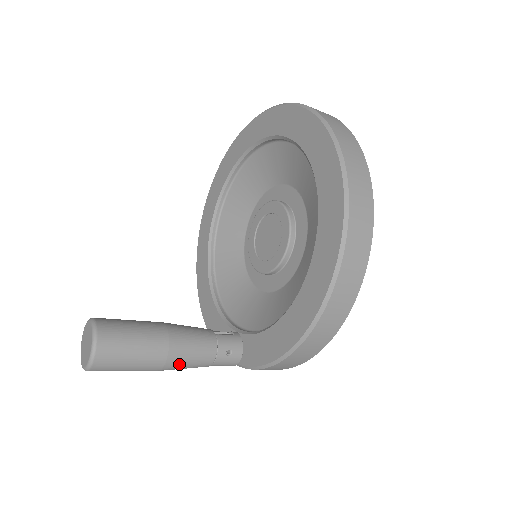
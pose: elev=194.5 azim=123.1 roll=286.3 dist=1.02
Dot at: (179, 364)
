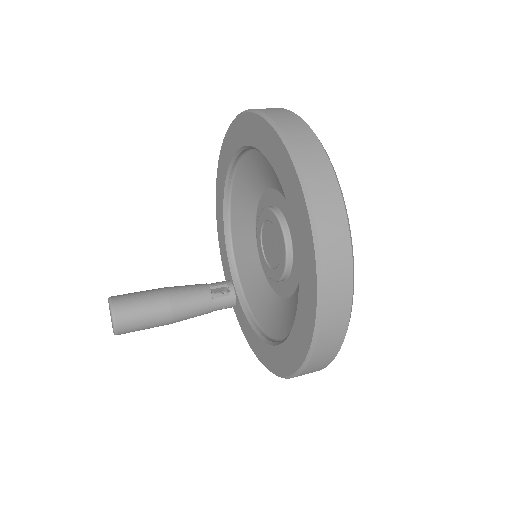
Dot at: occluded
